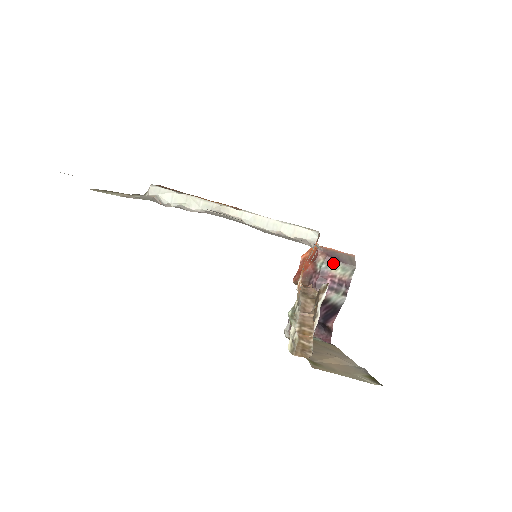
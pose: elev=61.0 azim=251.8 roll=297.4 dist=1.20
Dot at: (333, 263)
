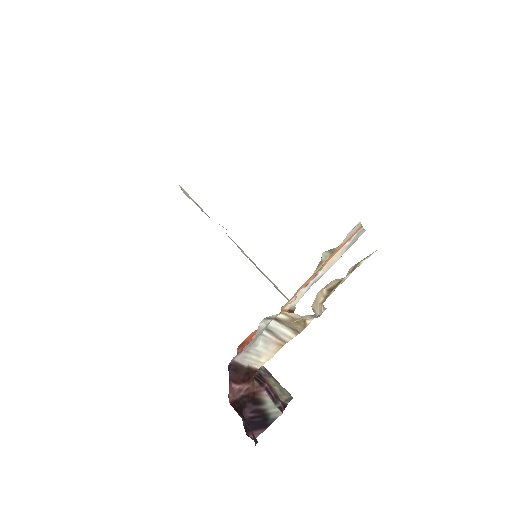
Dot at: (271, 378)
